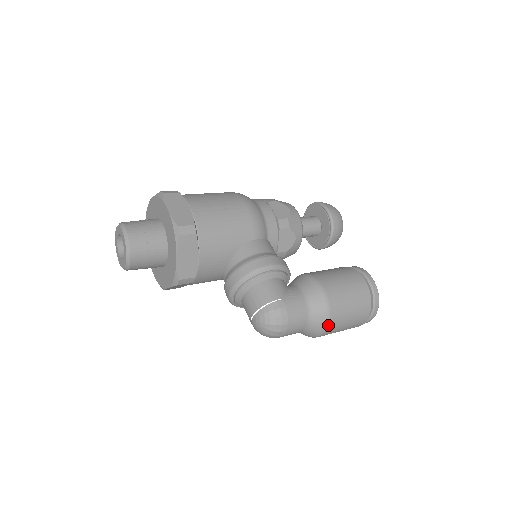
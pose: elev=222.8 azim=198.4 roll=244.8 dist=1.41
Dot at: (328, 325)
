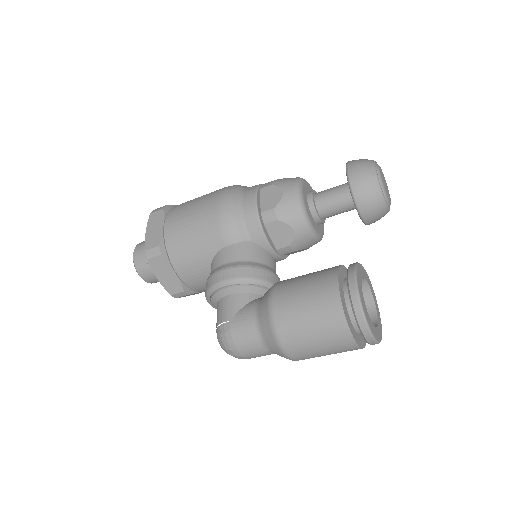
Dot at: (286, 353)
